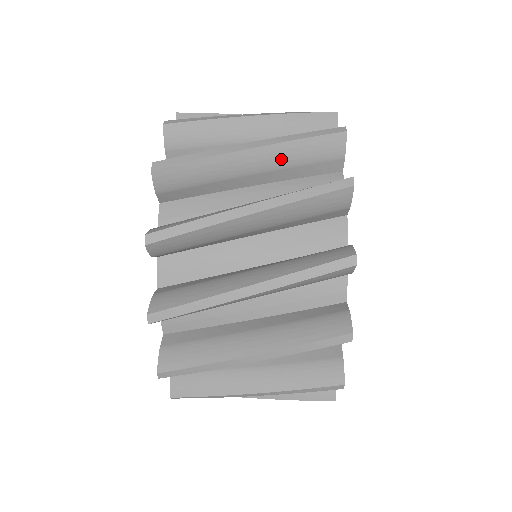
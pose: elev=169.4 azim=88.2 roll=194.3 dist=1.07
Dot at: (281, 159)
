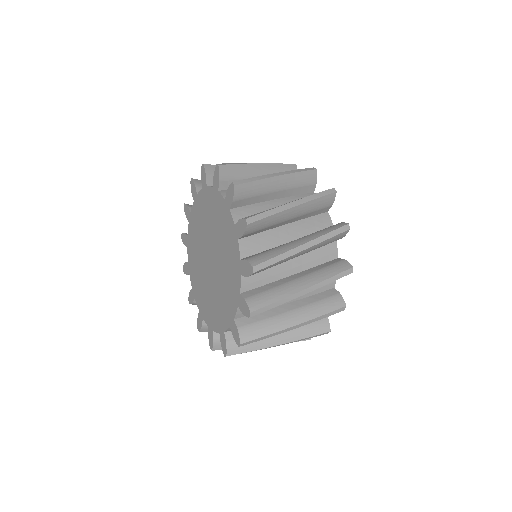
Dot at: occluded
